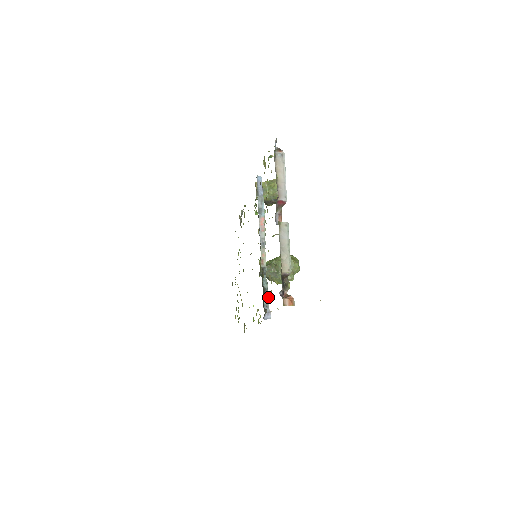
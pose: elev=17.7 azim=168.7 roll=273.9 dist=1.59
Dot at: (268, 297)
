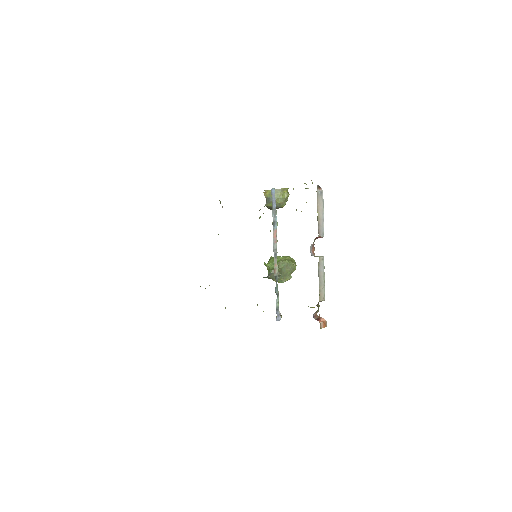
Dot at: (278, 301)
